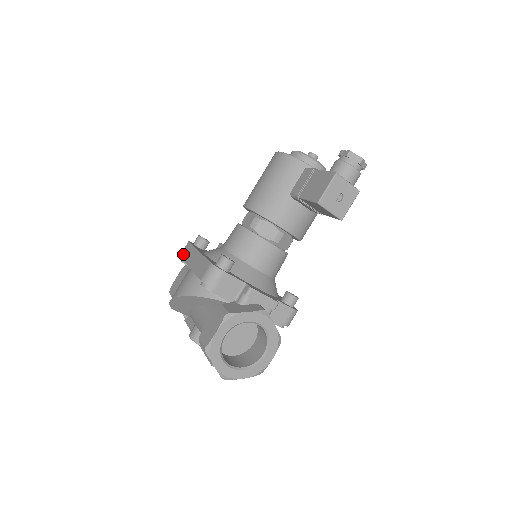
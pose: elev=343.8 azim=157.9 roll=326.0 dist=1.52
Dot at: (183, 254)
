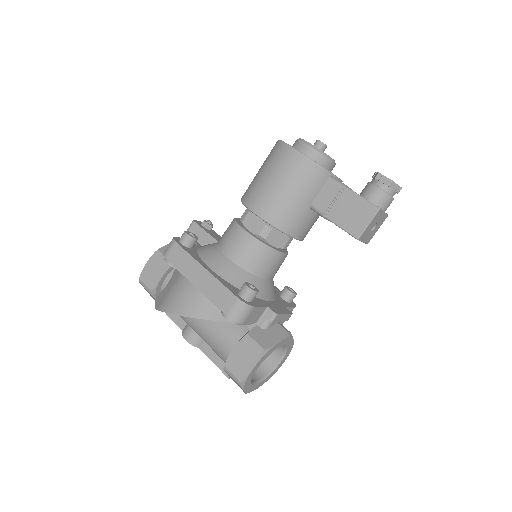
Dot at: (173, 259)
